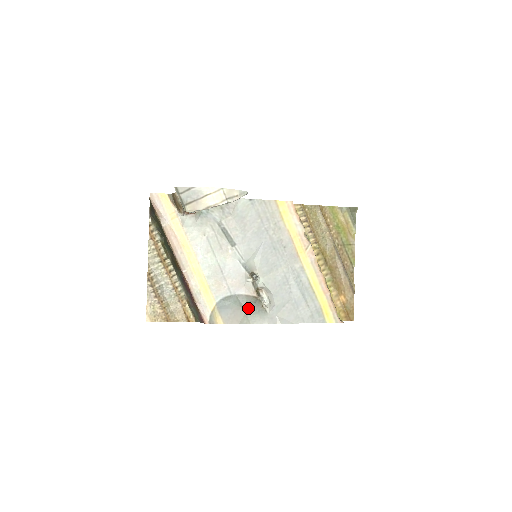
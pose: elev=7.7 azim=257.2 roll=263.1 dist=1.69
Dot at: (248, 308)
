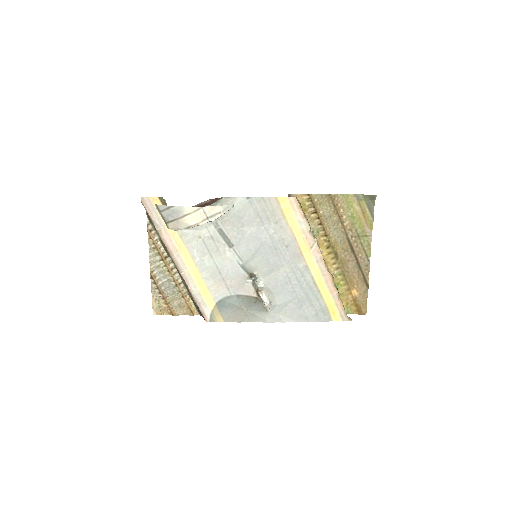
Dot at: (248, 308)
